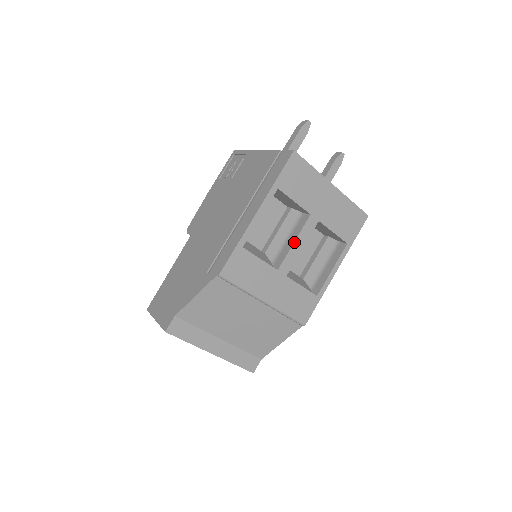
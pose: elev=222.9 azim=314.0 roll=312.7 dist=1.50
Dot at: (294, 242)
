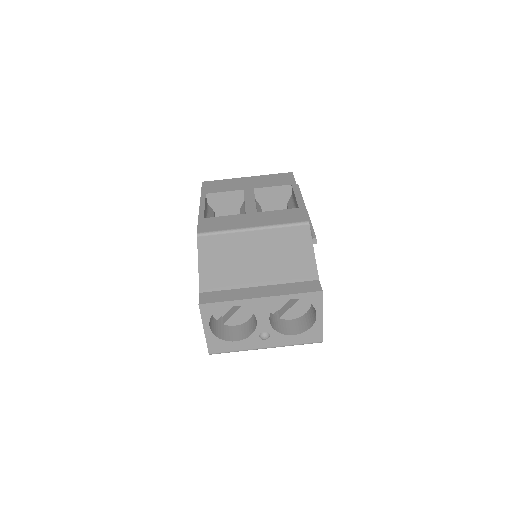
Dot at: occluded
